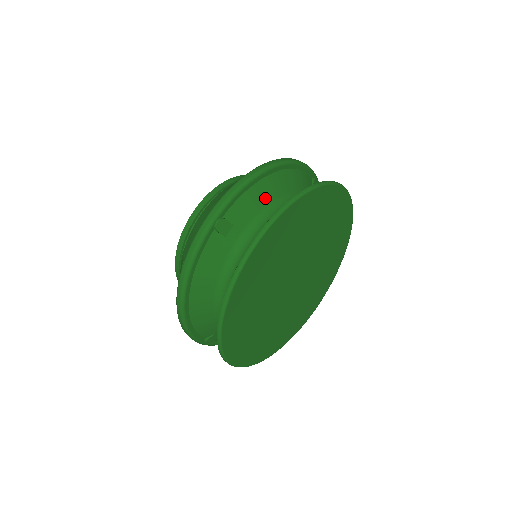
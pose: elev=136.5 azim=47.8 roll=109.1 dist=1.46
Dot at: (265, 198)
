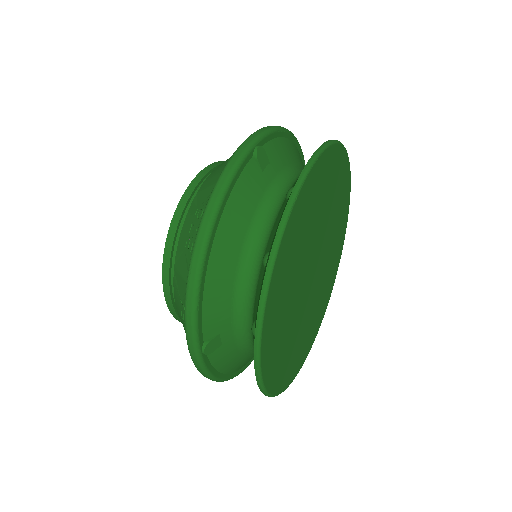
Dot at: (292, 157)
